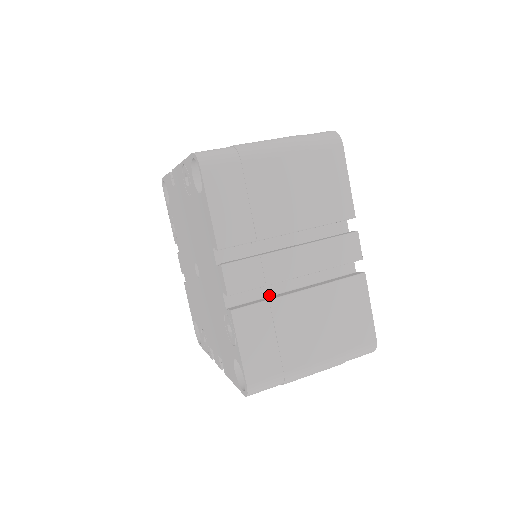
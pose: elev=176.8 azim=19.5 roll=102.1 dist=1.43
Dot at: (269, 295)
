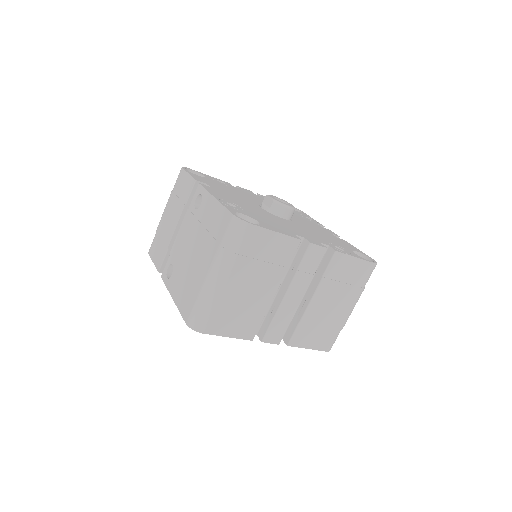
Dot at: occluded
